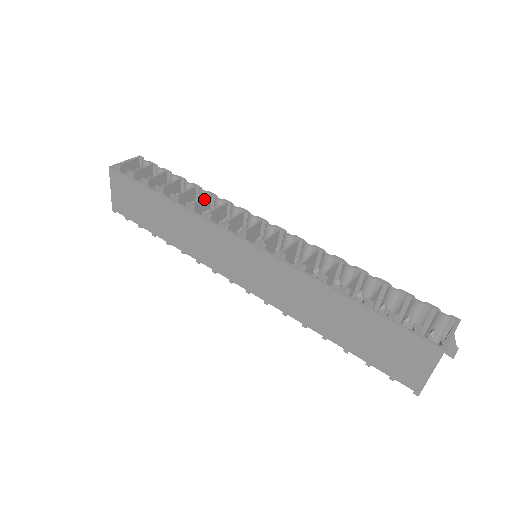
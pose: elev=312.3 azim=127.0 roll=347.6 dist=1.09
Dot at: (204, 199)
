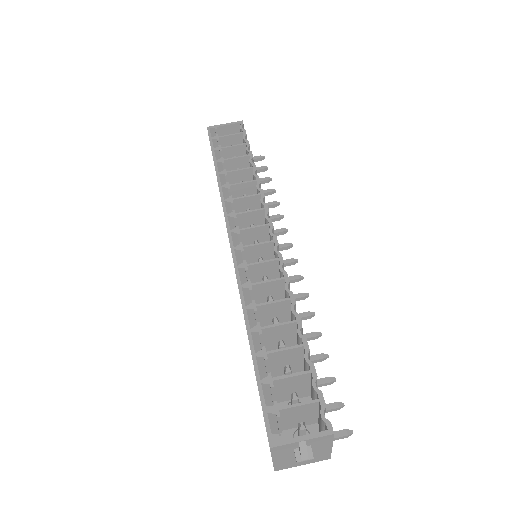
Dot at: (246, 183)
